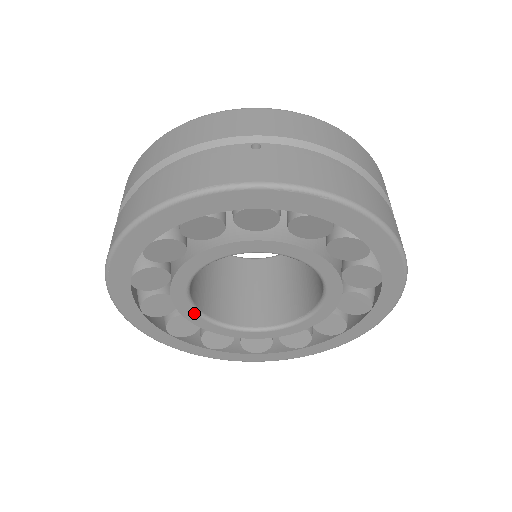
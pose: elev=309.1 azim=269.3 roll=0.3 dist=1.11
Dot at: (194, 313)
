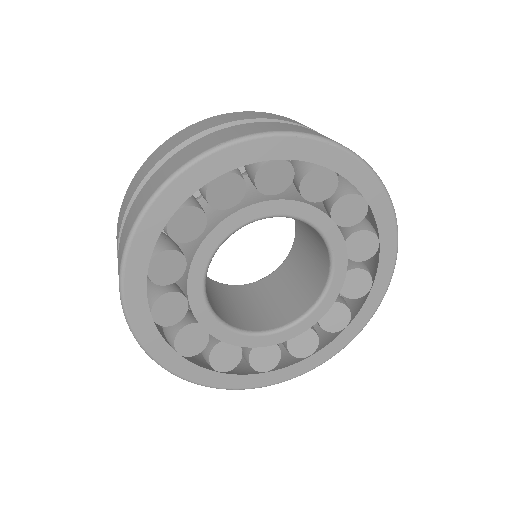
Dot at: (208, 312)
